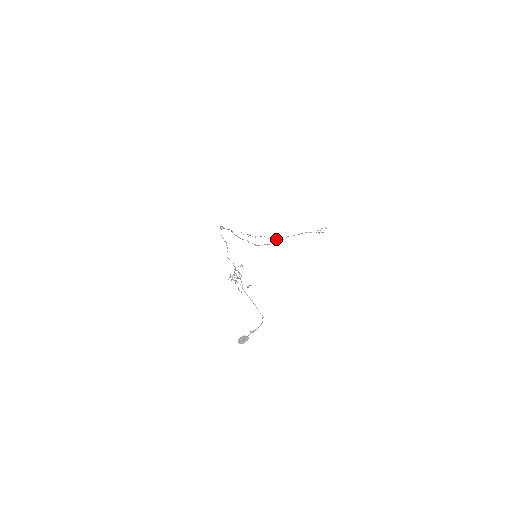
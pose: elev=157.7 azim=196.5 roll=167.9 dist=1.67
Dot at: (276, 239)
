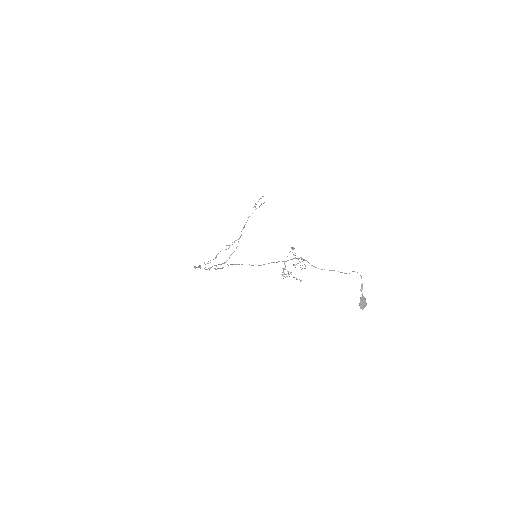
Dot at: occluded
